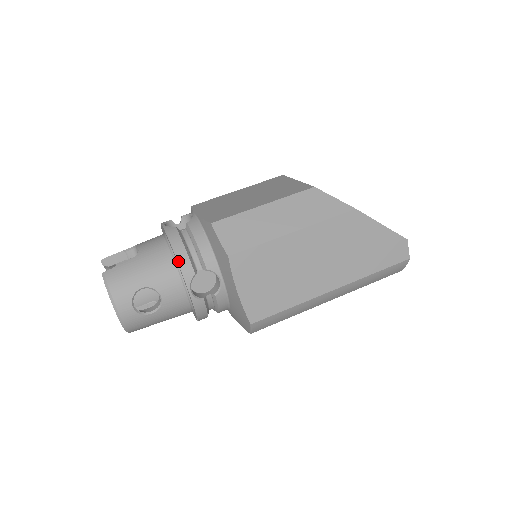
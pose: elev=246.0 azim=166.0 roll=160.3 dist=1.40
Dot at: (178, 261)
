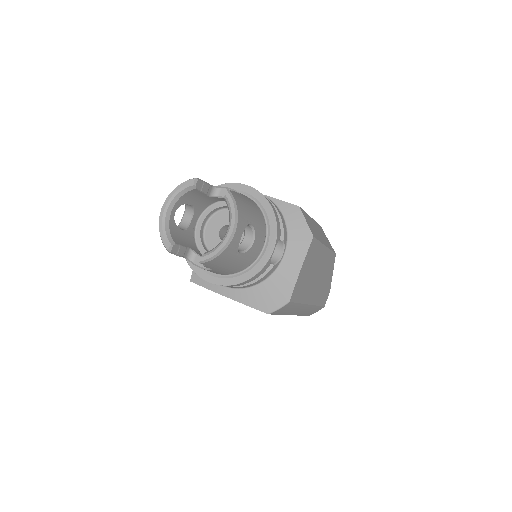
Dot at: (276, 220)
